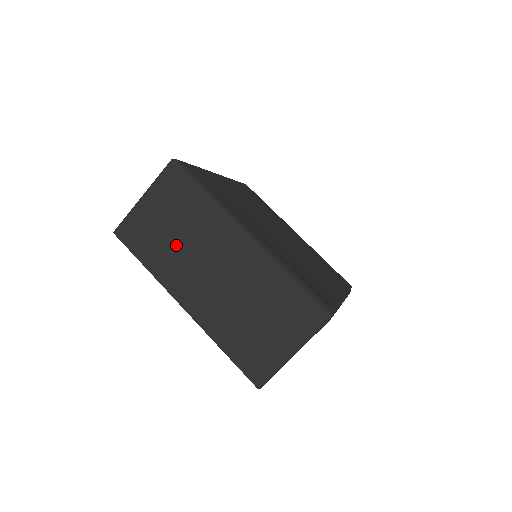
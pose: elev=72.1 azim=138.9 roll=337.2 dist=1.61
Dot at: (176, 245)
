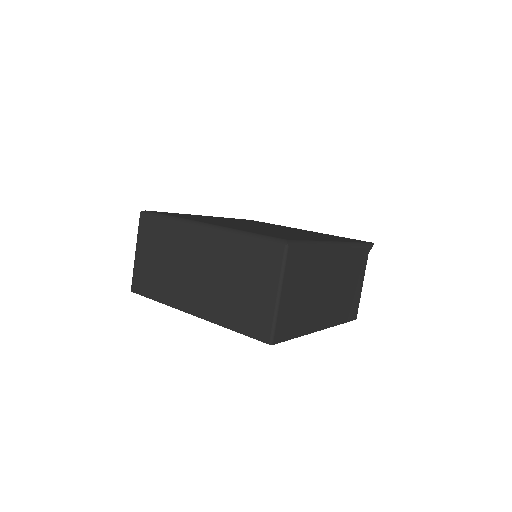
Dot at: (167, 270)
